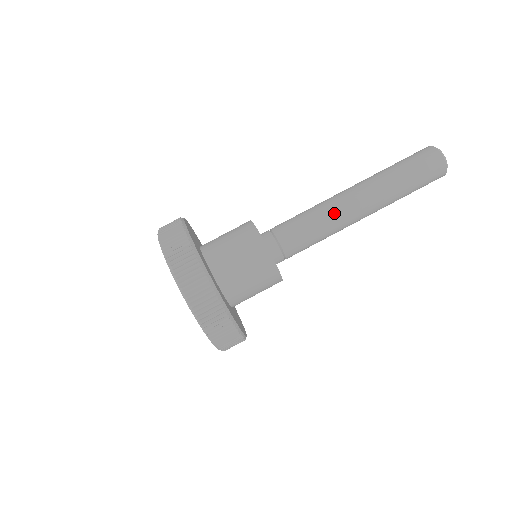
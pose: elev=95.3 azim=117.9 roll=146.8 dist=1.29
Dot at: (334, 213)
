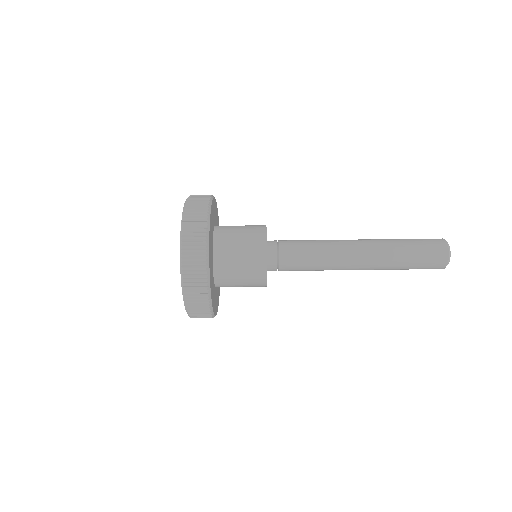
Dot at: (335, 248)
